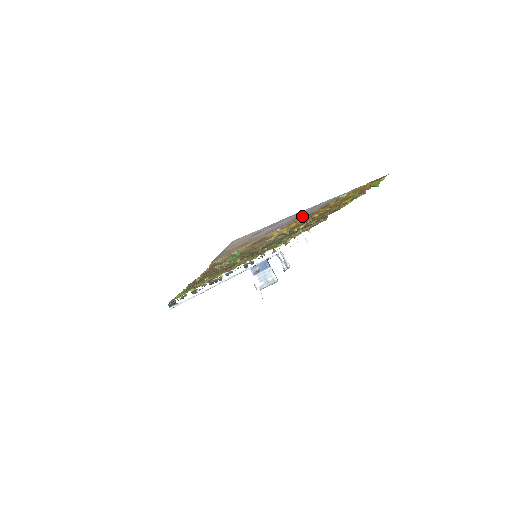
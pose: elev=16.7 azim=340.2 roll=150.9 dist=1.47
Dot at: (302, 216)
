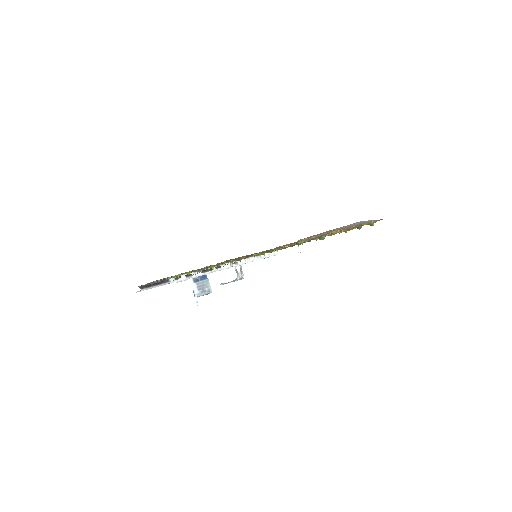
Dot at: (352, 226)
